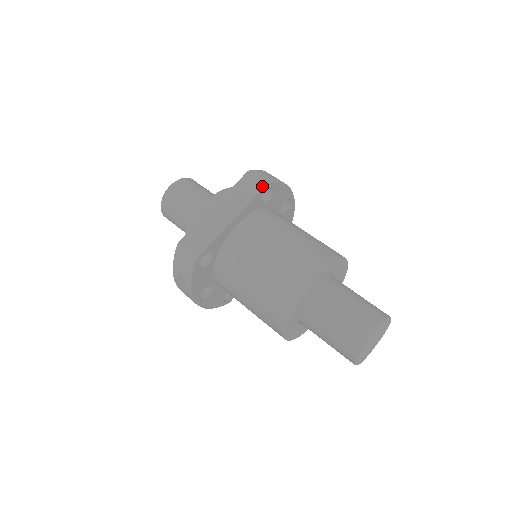
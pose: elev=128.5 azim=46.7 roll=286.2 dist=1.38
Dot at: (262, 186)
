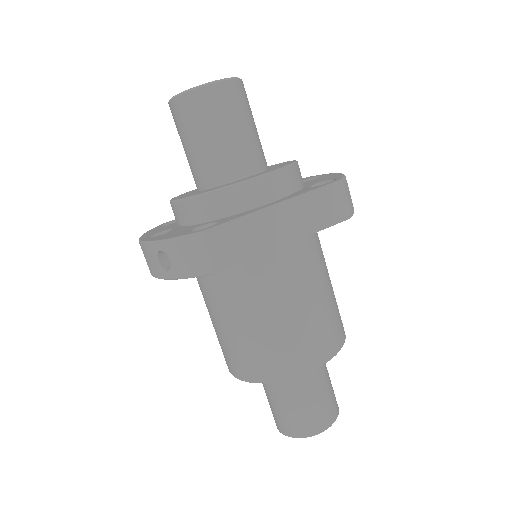
Dot at: (343, 217)
